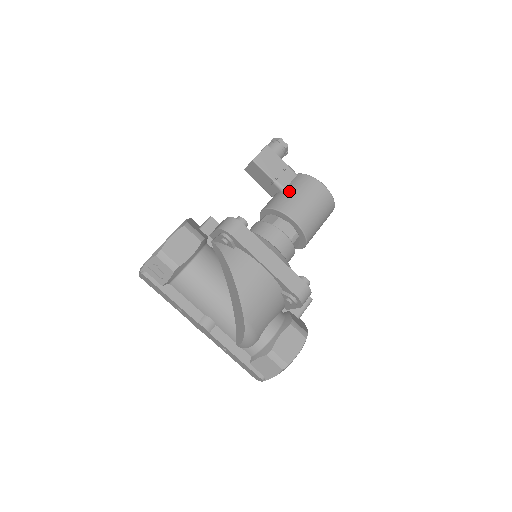
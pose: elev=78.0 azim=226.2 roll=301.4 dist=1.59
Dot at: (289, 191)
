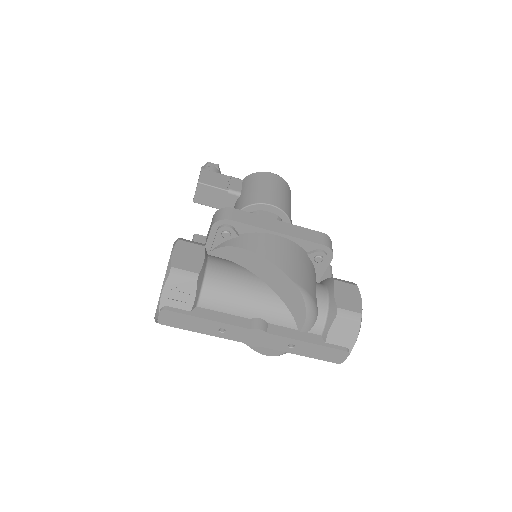
Dot at: (246, 190)
